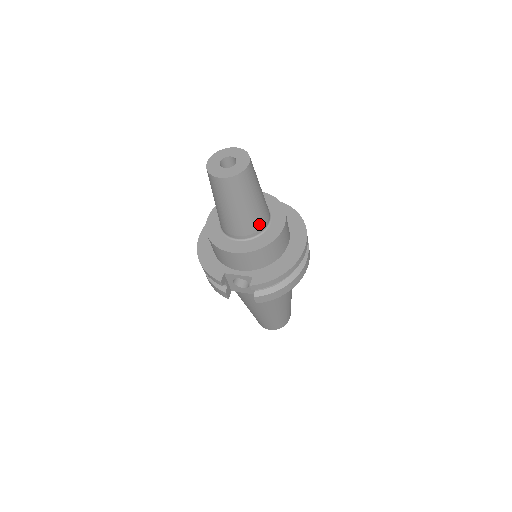
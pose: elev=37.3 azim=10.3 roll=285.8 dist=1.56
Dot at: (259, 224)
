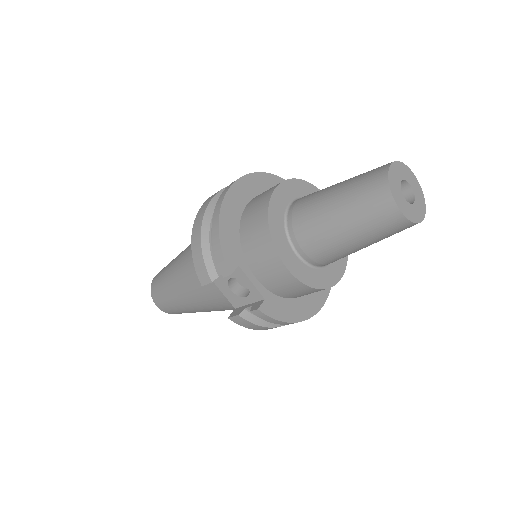
Dot at: (333, 261)
